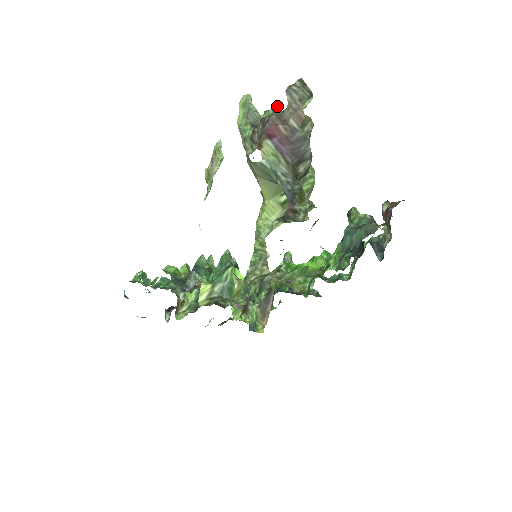
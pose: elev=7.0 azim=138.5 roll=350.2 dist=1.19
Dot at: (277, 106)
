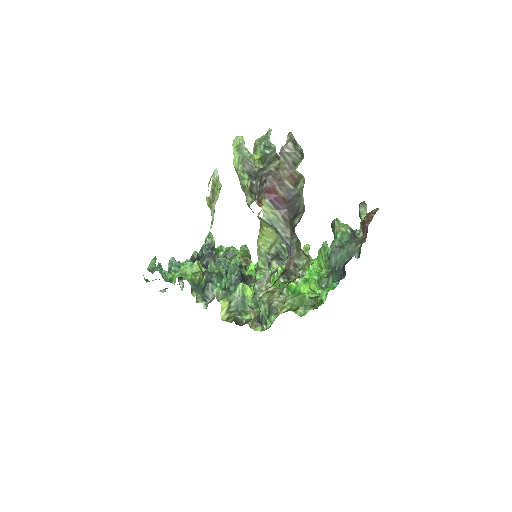
Dot at: (266, 135)
